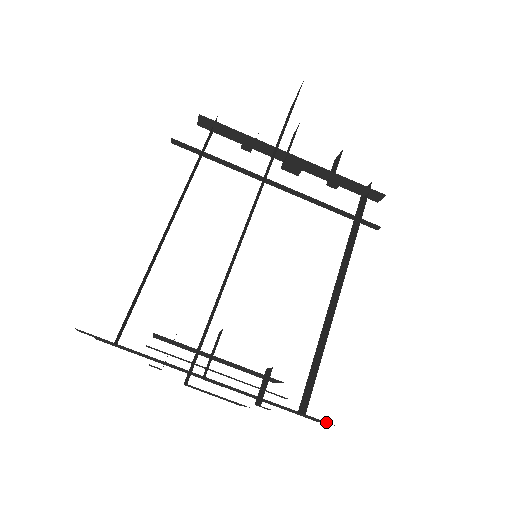
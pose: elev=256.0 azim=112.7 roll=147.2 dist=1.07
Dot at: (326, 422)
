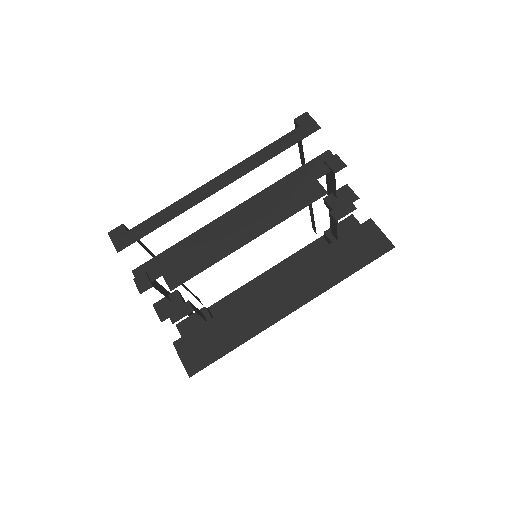
Dot at: occluded
